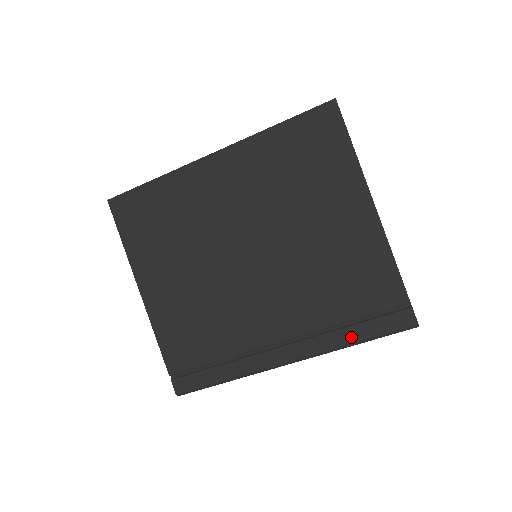
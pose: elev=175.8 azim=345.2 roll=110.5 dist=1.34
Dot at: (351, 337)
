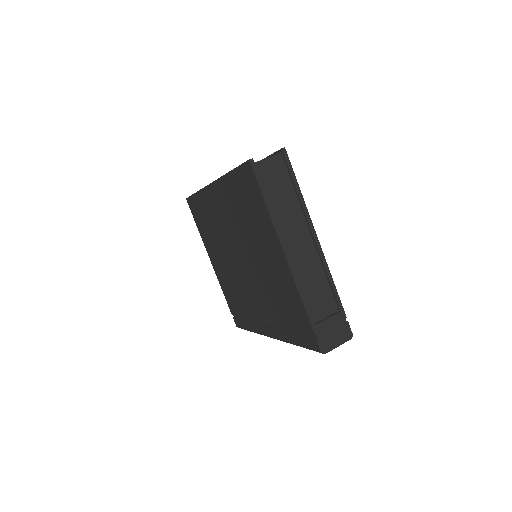
Dot at: (292, 340)
